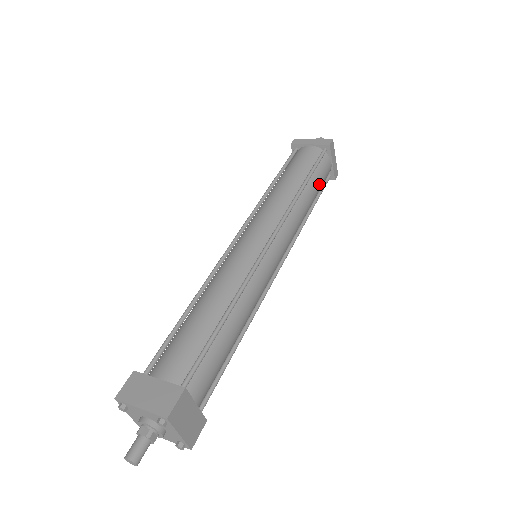
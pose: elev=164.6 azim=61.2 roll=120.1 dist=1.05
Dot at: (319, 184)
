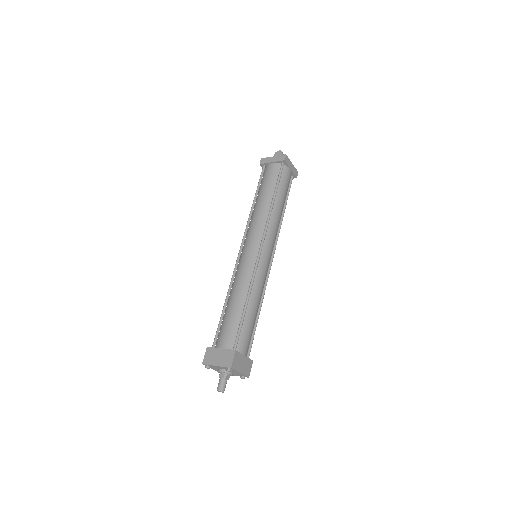
Dot at: (285, 190)
